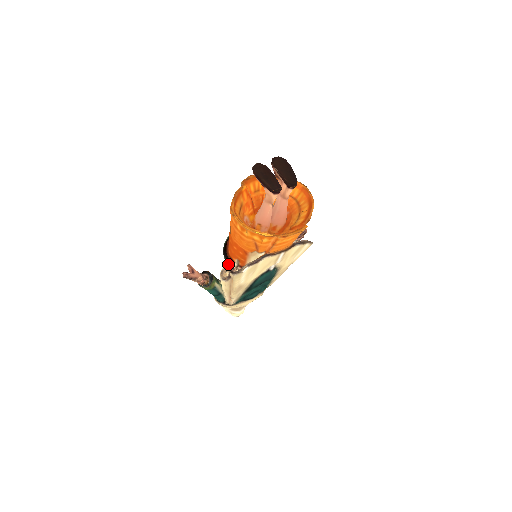
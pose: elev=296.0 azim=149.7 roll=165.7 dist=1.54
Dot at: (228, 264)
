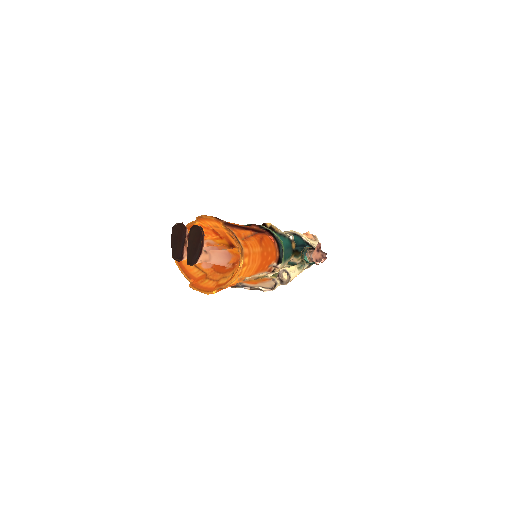
Dot at: occluded
